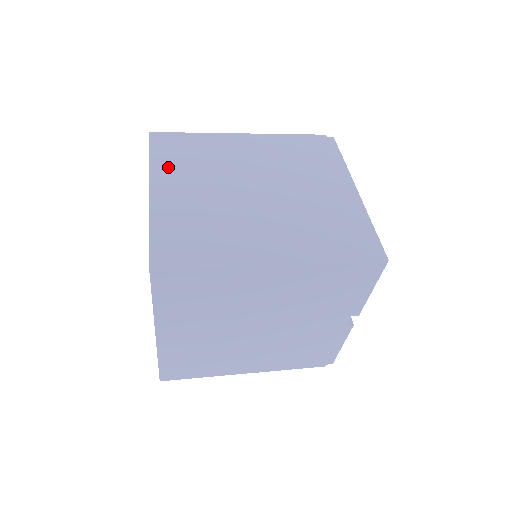
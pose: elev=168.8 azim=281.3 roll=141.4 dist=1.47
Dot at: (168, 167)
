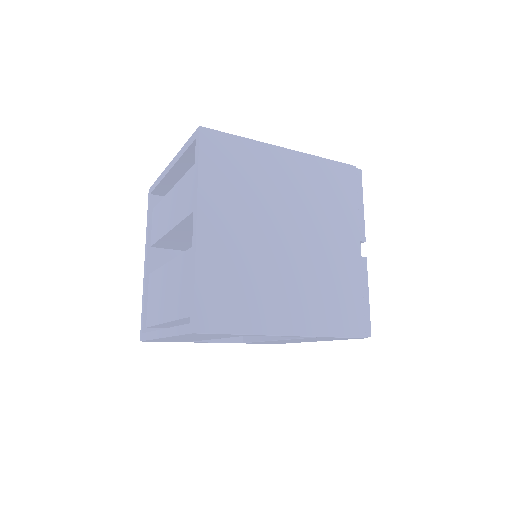
Dot at: occluded
